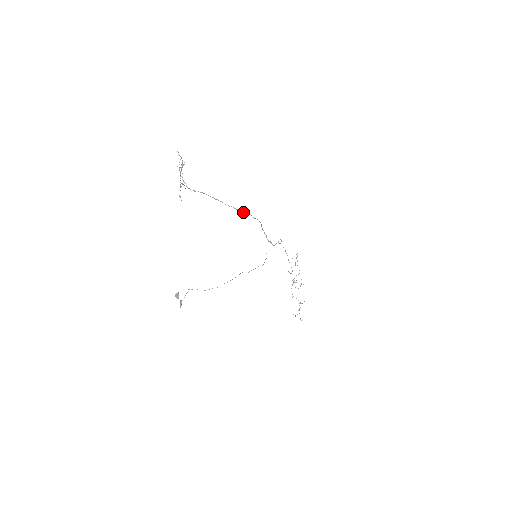
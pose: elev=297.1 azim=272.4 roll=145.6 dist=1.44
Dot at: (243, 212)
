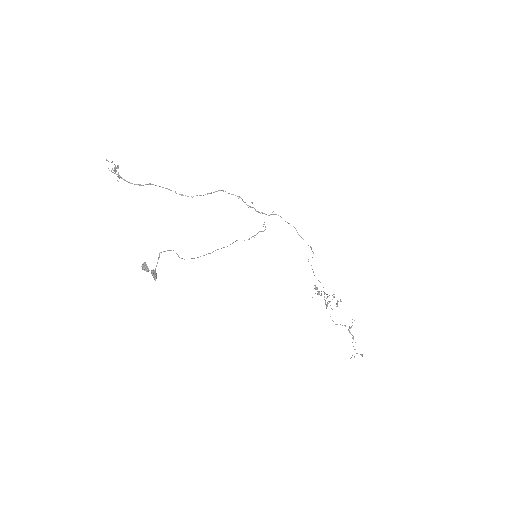
Dot at: occluded
